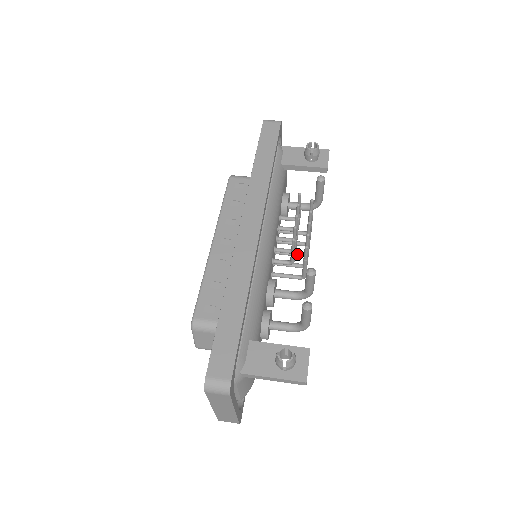
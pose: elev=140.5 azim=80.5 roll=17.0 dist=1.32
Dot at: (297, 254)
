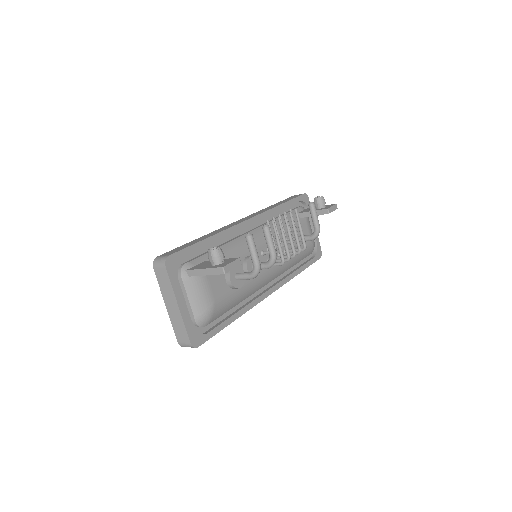
Dot at: occluded
